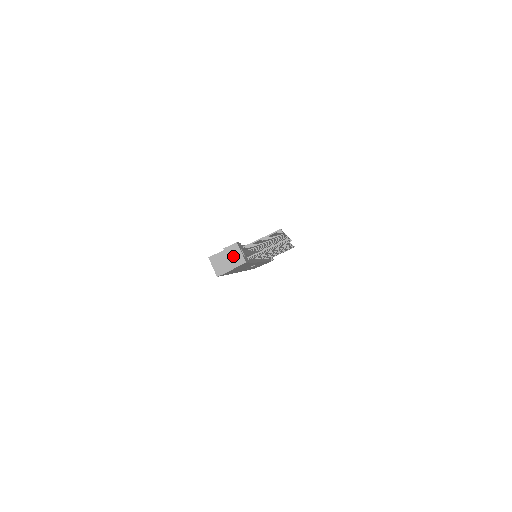
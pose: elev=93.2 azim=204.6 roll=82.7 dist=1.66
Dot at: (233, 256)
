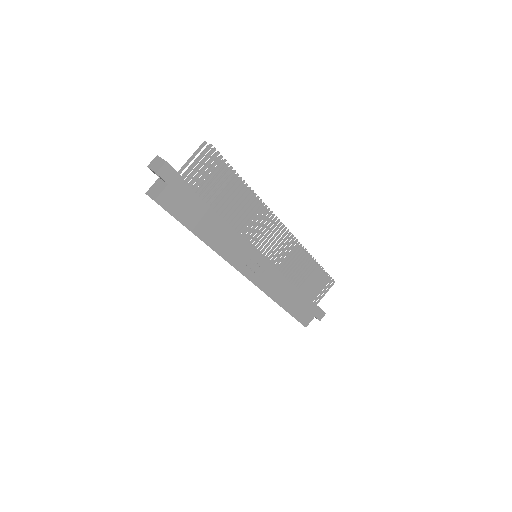
Dot at: (155, 165)
